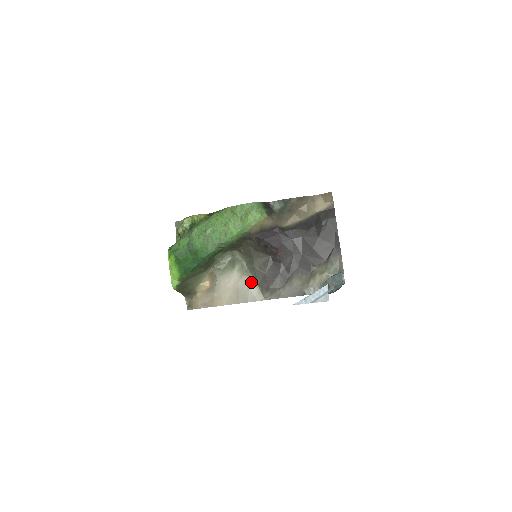
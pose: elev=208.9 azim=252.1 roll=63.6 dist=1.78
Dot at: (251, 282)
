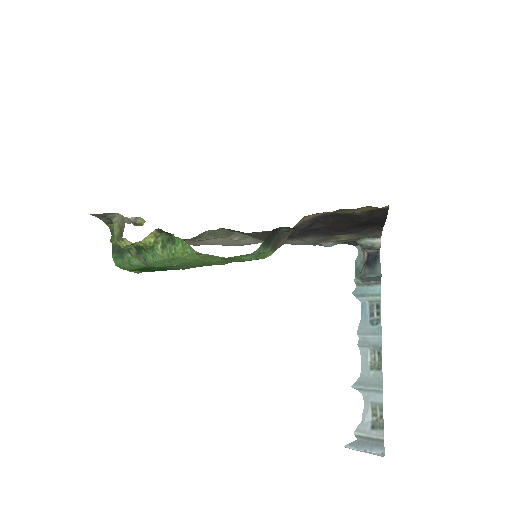
Dot at: (245, 238)
